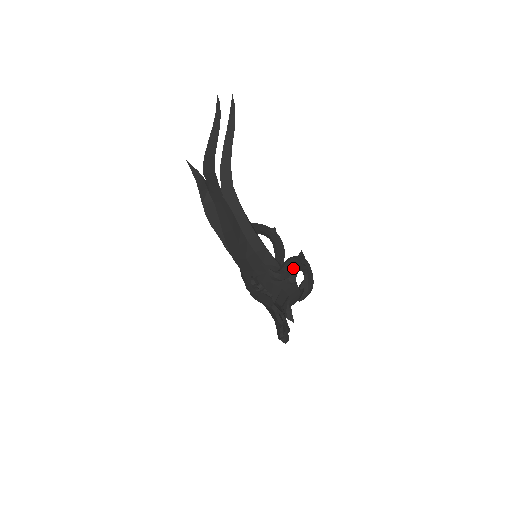
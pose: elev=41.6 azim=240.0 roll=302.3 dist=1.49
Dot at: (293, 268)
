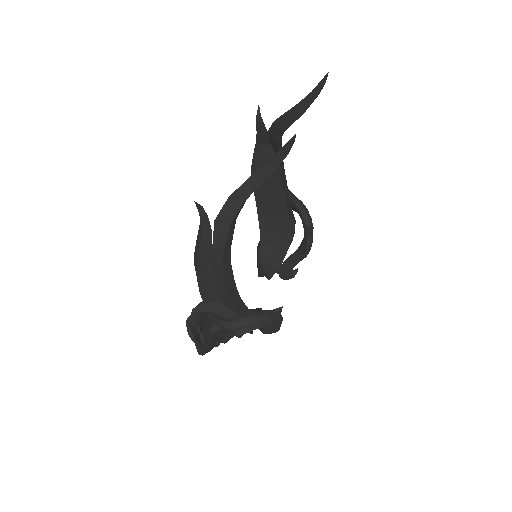
Dot at: (247, 326)
